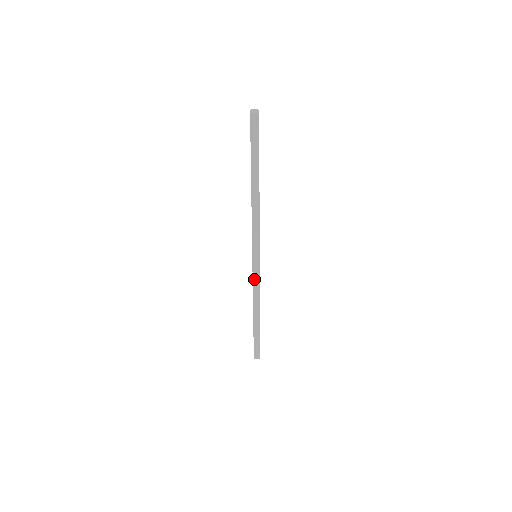
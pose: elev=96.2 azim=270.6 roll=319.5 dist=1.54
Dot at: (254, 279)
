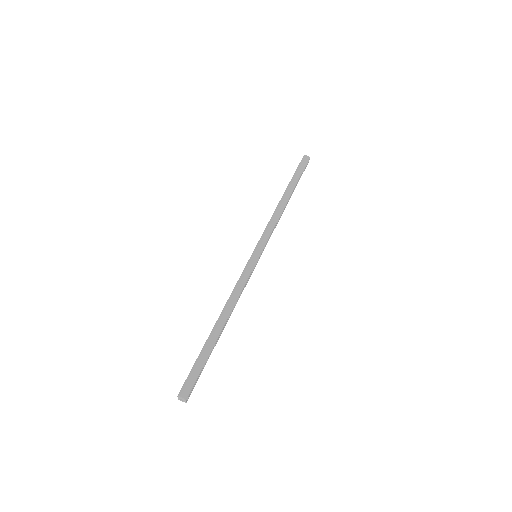
Dot at: (243, 274)
